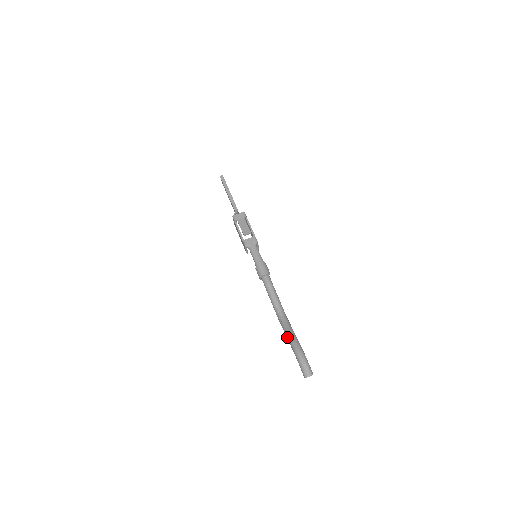
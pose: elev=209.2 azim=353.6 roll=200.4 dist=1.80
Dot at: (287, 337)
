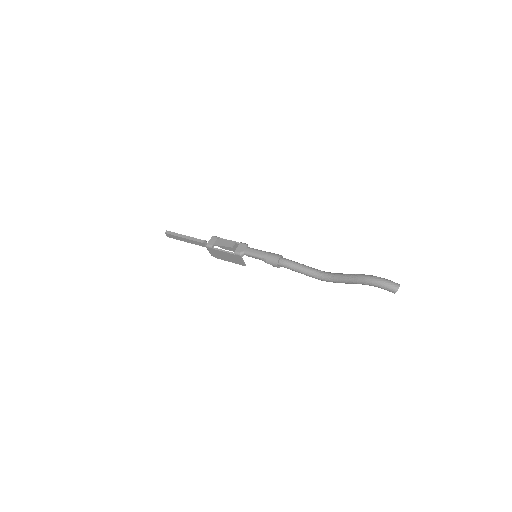
Dot at: (347, 281)
